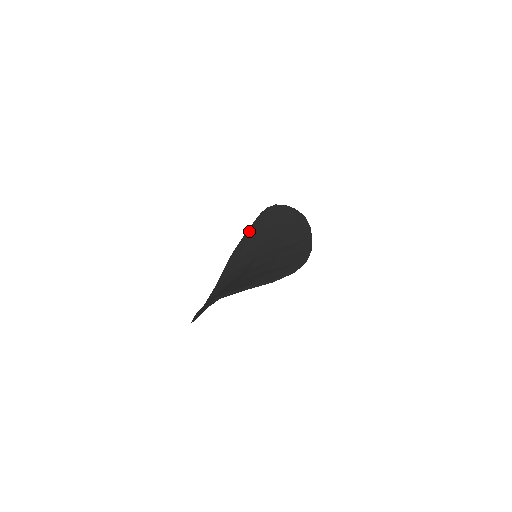
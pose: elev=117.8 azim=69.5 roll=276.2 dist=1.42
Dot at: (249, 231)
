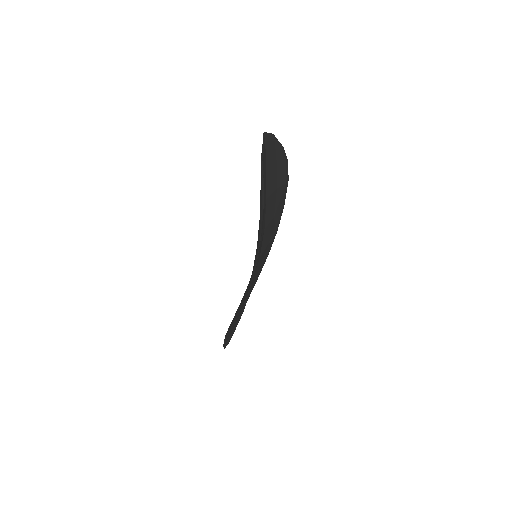
Dot at: (229, 331)
